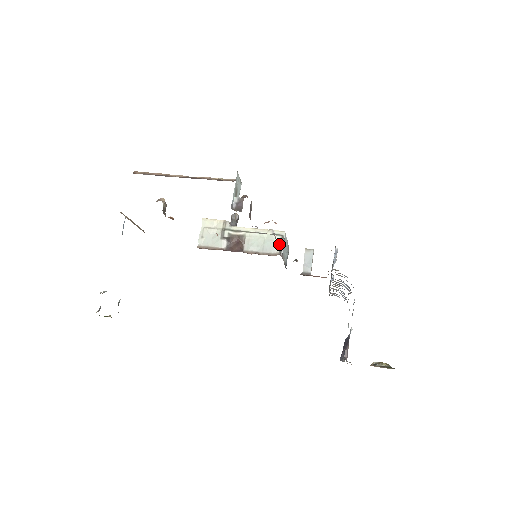
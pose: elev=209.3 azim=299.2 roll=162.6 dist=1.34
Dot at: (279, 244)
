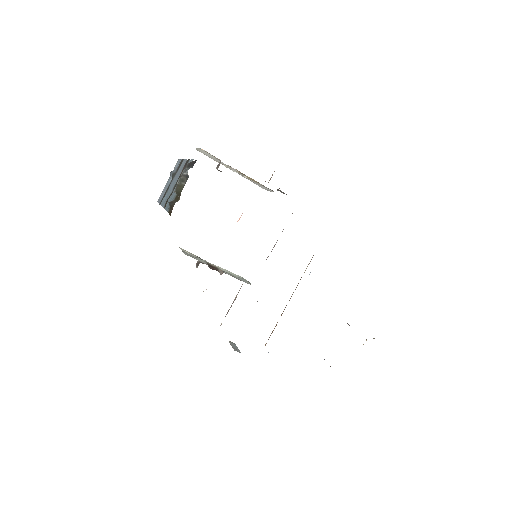
Dot at: (248, 282)
